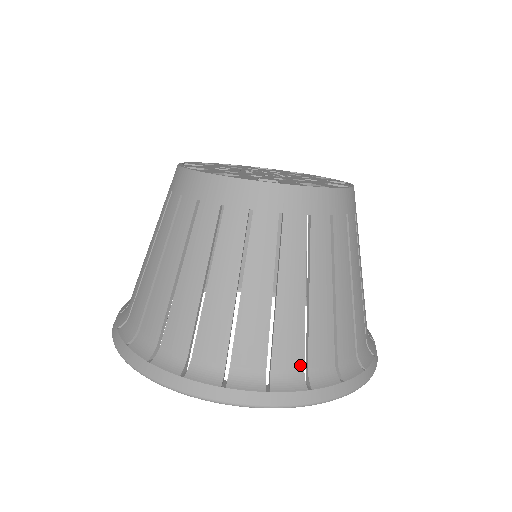
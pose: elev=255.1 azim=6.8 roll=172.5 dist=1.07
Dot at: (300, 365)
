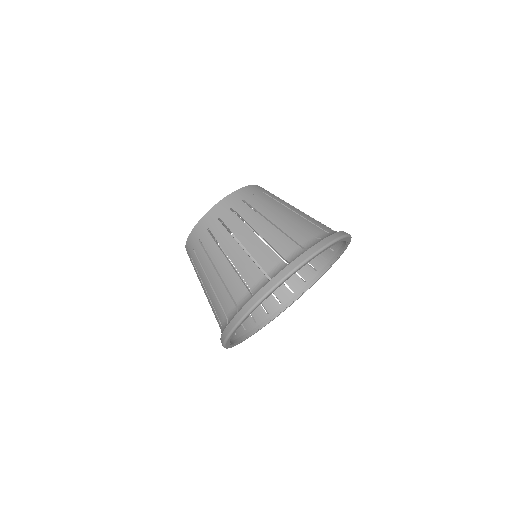
Dot at: (261, 275)
